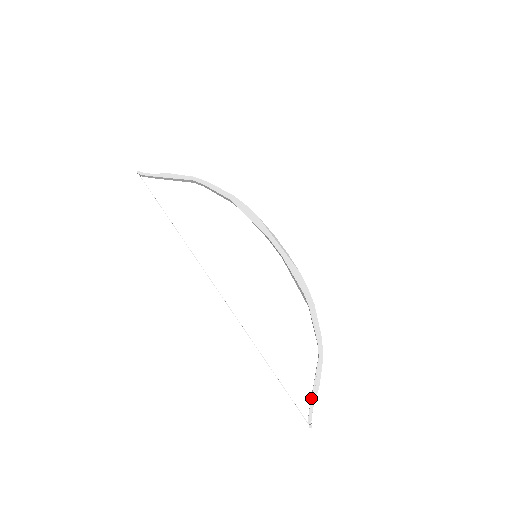
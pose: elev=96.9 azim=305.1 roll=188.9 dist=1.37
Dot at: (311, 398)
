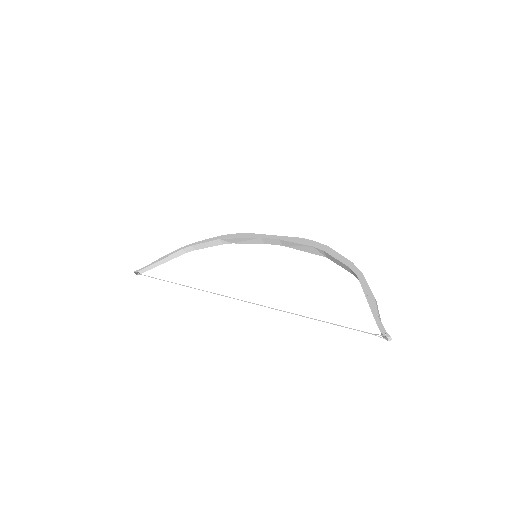
Dot at: (371, 311)
